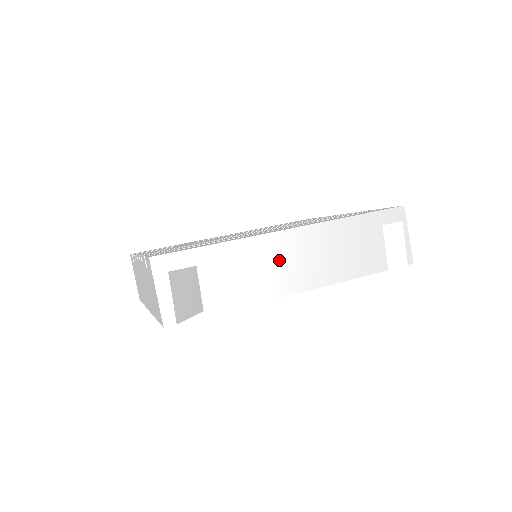
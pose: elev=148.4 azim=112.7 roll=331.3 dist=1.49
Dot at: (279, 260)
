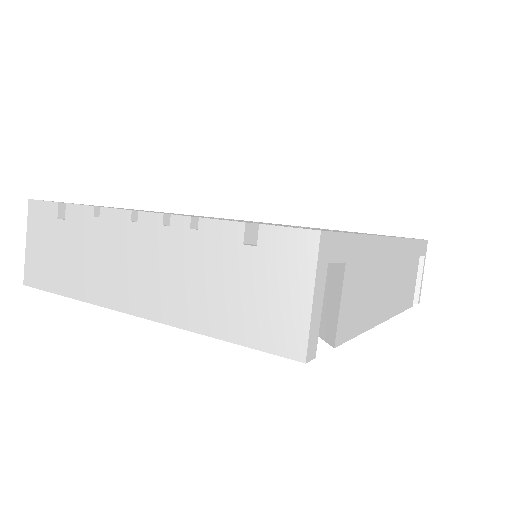
Dot at: (383, 275)
